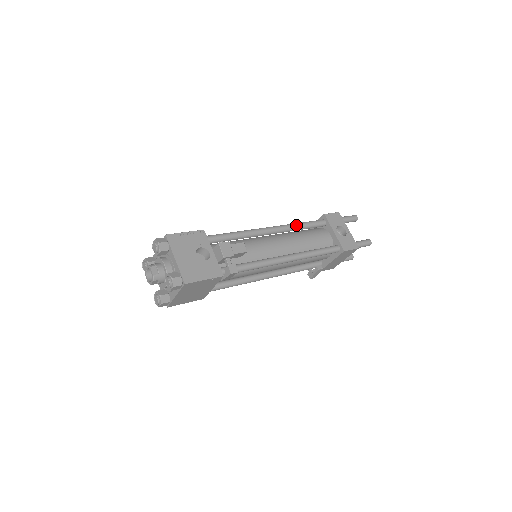
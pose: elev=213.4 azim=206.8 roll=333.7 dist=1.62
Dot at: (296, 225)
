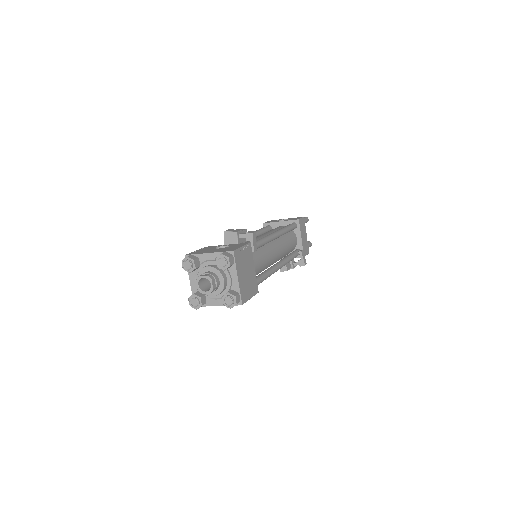
Dot at: (256, 231)
